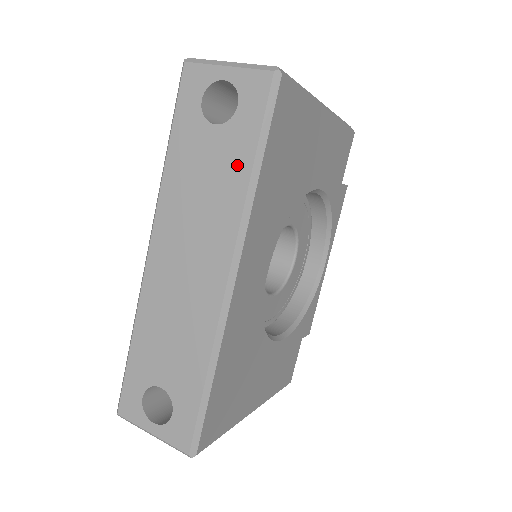
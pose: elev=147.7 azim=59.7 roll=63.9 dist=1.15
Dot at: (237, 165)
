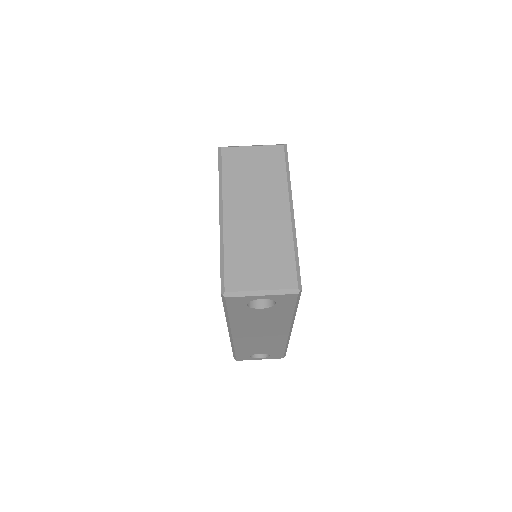
Dot at: (283, 315)
